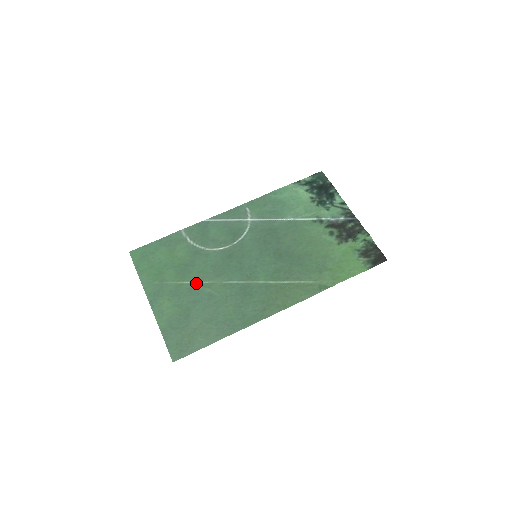
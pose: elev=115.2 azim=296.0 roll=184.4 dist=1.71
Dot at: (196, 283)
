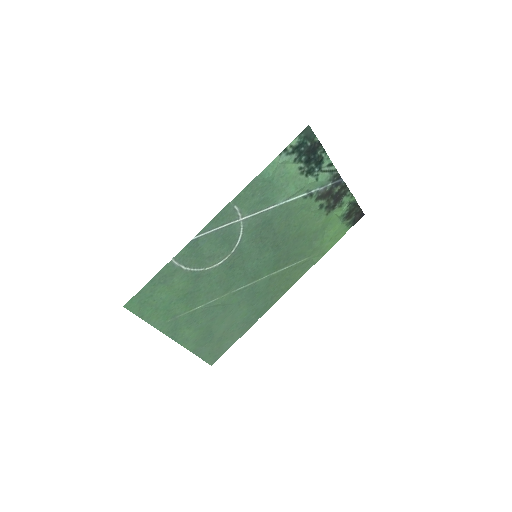
Dot at: (208, 304)
